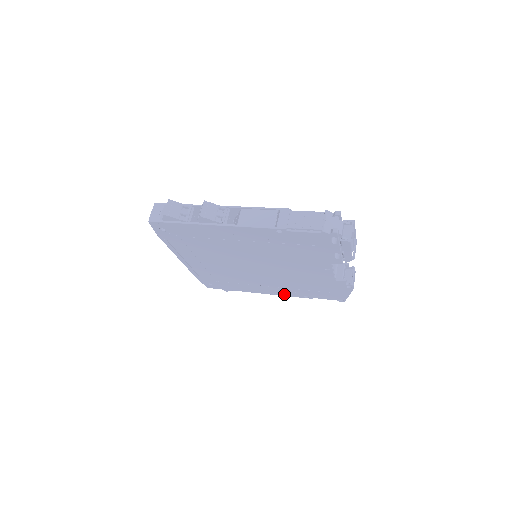
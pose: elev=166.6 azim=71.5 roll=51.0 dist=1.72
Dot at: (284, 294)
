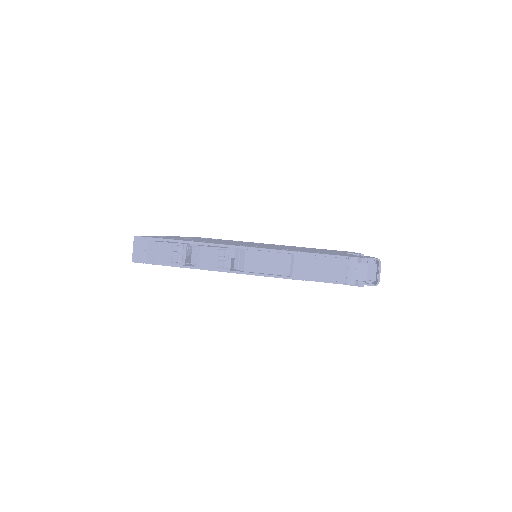
Dot at: occluded
